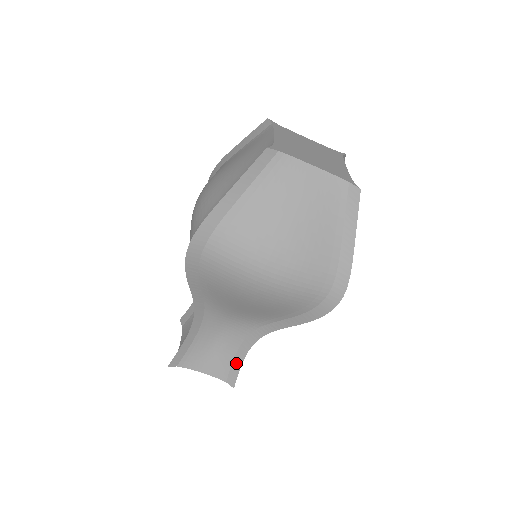
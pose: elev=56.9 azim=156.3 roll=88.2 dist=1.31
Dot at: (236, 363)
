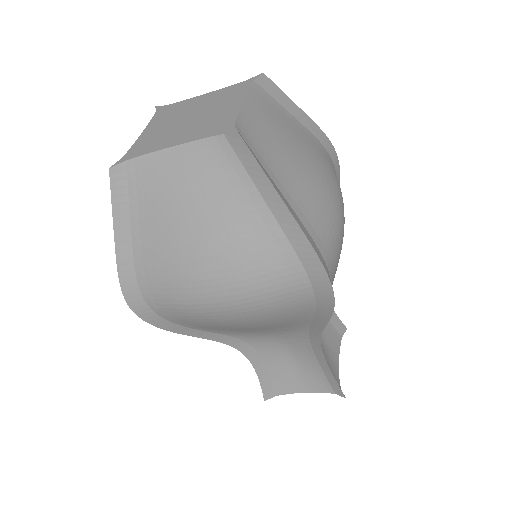
Dot at: (327, 373)
